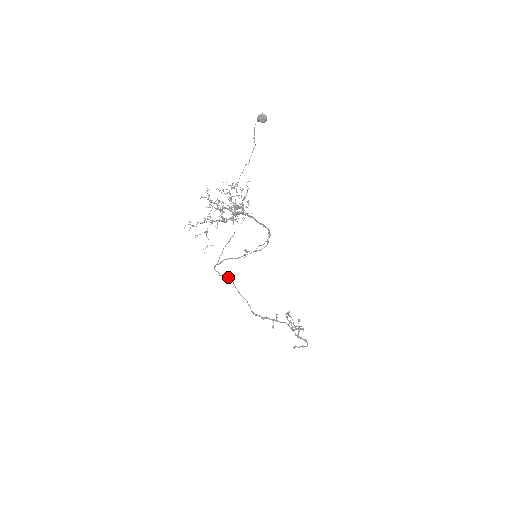
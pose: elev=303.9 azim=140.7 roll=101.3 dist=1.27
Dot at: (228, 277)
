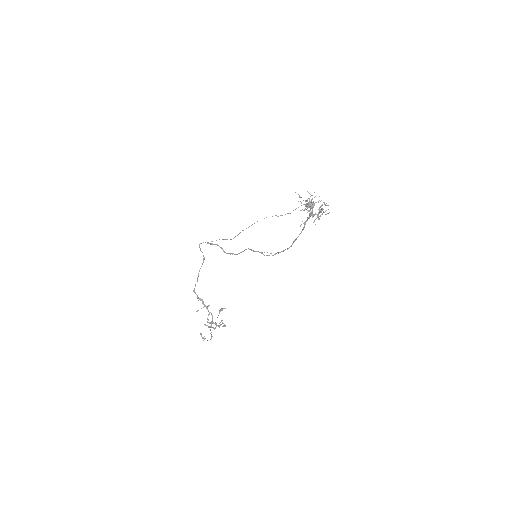
Dot at: occluded
